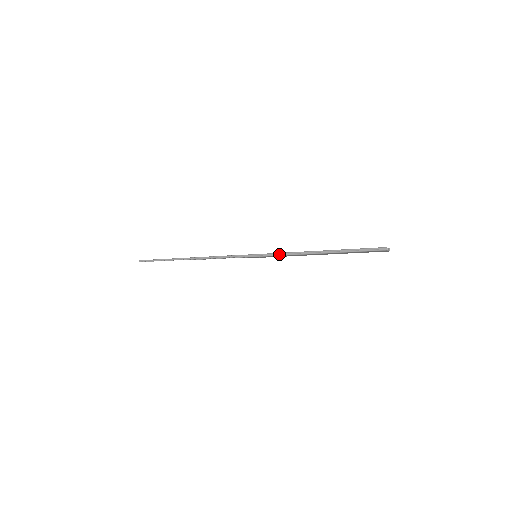
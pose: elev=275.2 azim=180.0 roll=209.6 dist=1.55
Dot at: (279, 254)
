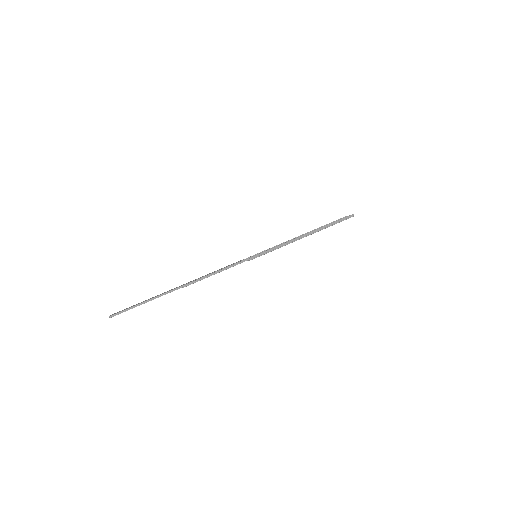
Dot at: (281, 246)
